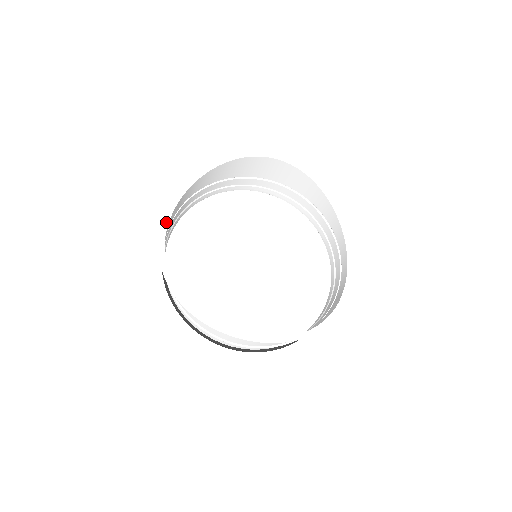
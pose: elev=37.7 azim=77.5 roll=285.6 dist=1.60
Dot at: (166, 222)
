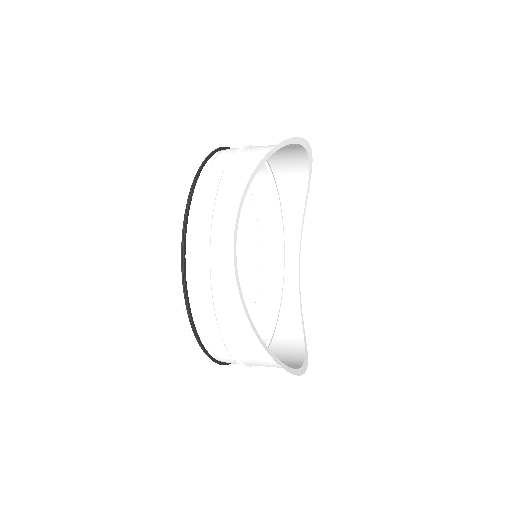
Dot at: (237, 220)
